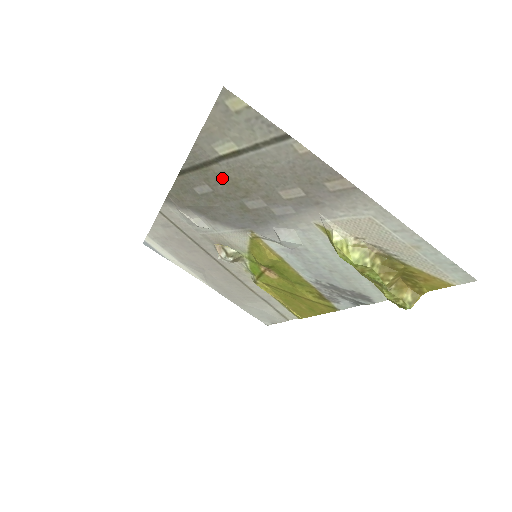
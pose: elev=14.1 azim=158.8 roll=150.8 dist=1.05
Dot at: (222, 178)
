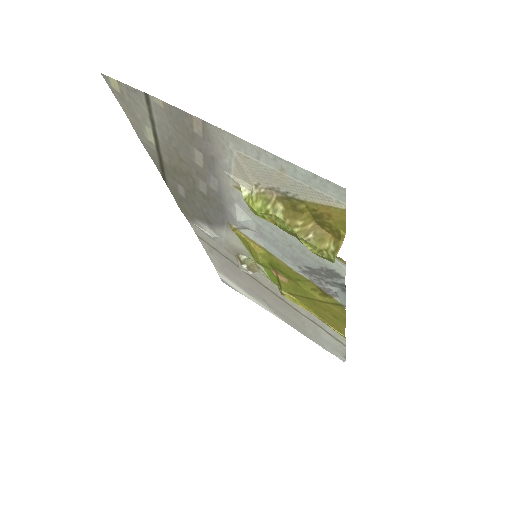
Dot at: (174, 170)
